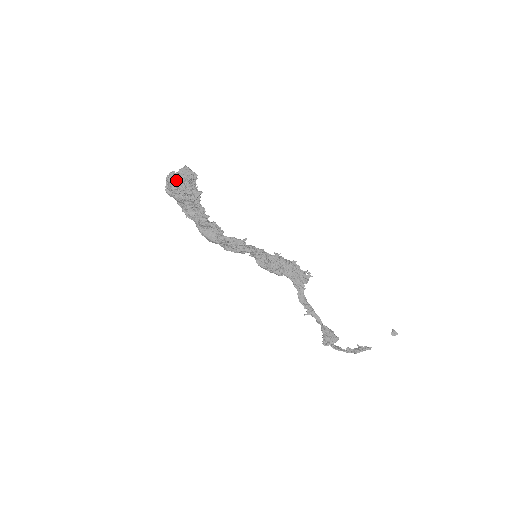
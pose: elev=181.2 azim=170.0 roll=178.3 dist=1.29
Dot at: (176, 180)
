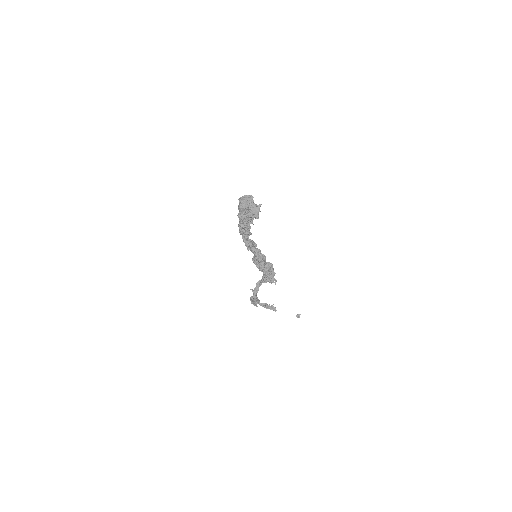
Dot at: (246, 207)
